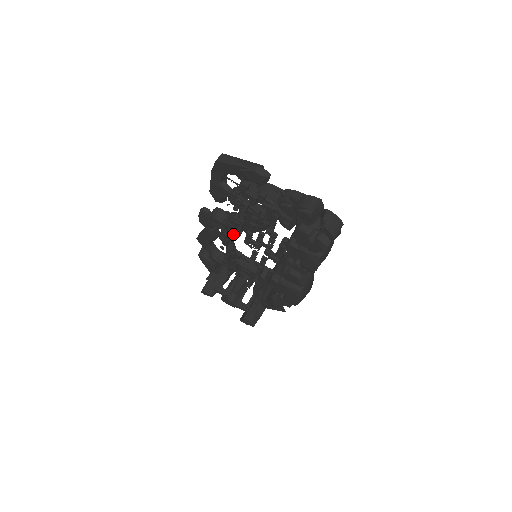
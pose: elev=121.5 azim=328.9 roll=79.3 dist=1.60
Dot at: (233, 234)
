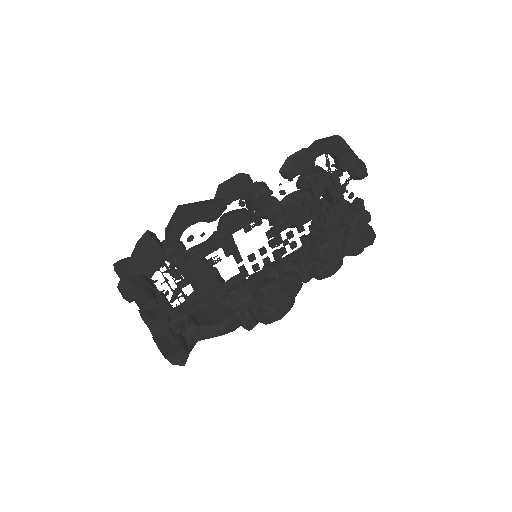
Dot at: (261, 219)
